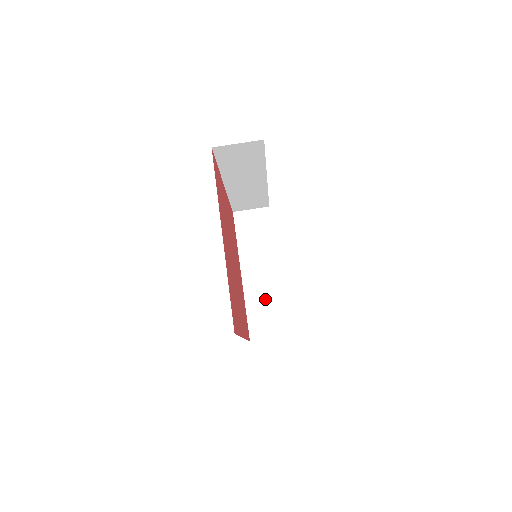
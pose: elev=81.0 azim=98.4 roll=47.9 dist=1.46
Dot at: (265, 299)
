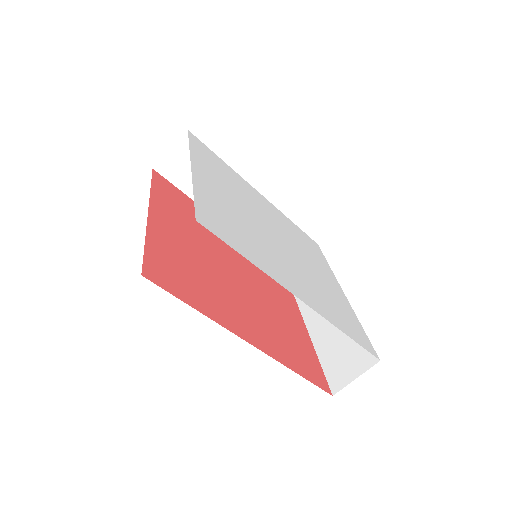
Dot at: (337, 334)
